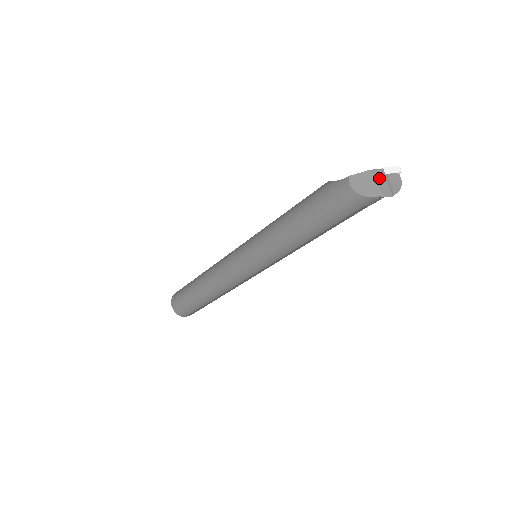
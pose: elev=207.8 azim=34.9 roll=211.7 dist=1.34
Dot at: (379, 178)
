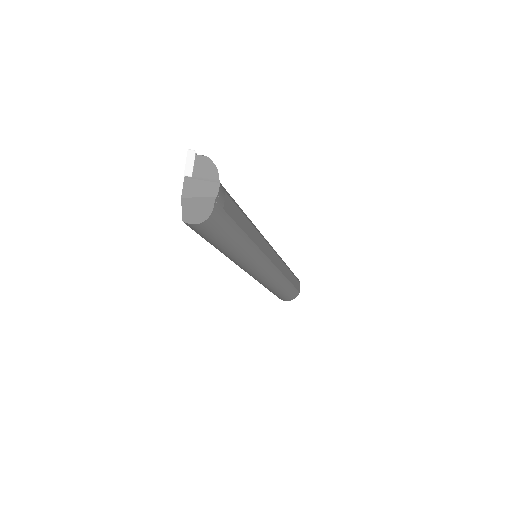
Dot at: (194, 190)
